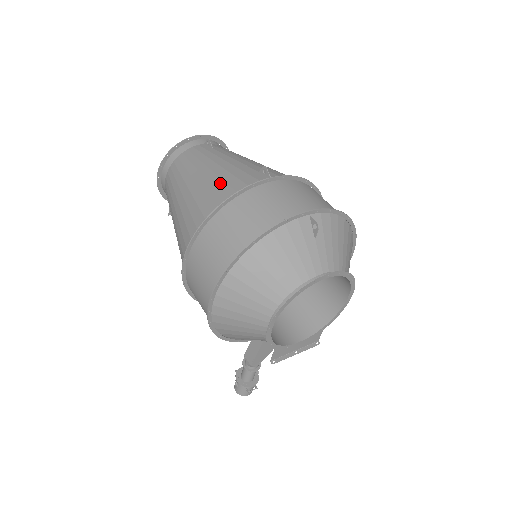
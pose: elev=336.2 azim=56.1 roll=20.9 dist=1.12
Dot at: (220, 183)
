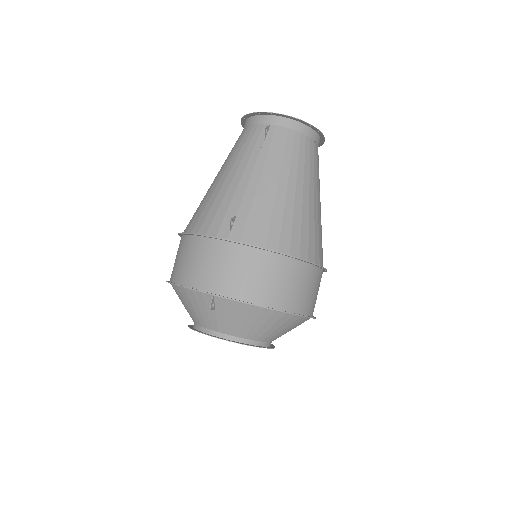
Dot at: (209, 205)
